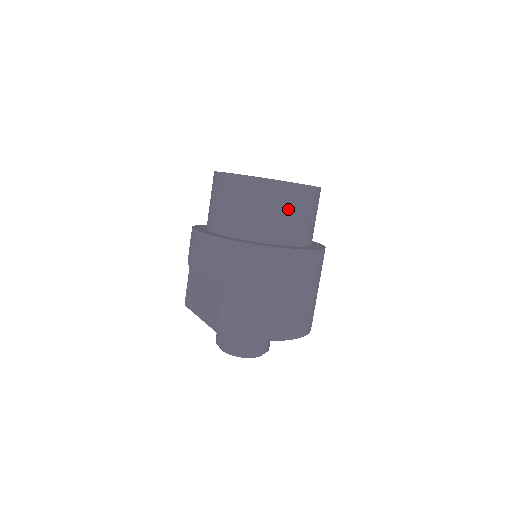
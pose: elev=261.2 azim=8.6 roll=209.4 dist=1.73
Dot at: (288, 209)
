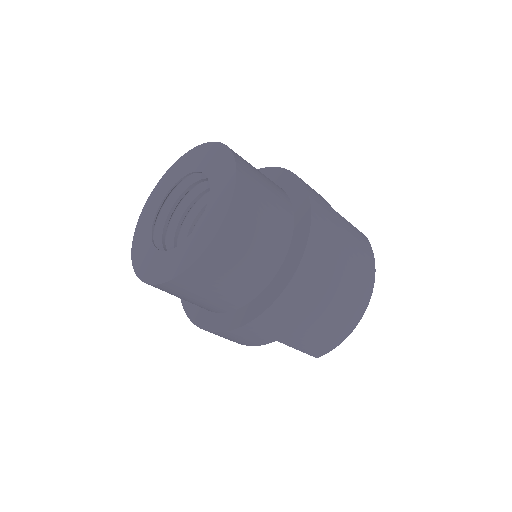
Dot at: (248, 244)
